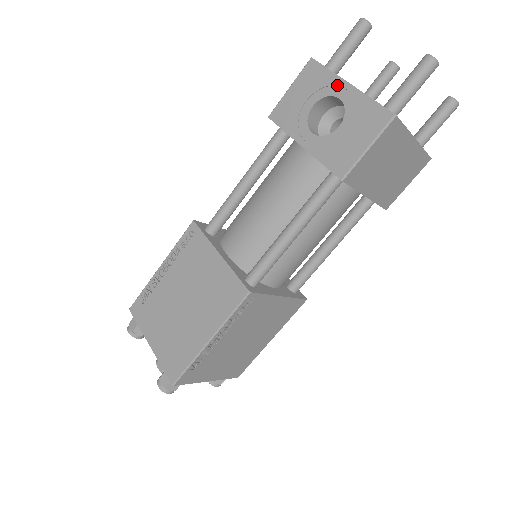
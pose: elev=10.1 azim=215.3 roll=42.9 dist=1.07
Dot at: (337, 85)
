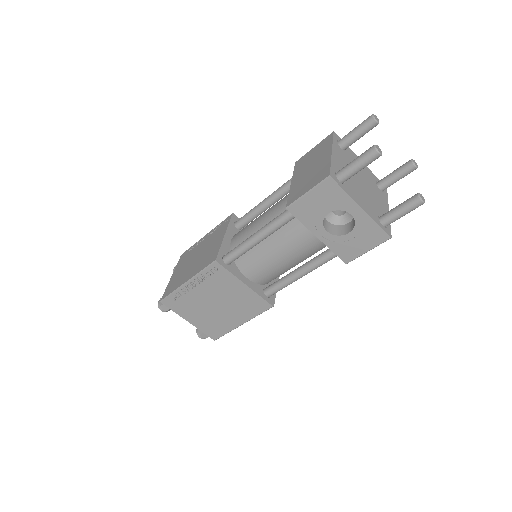
Dot at: (351, 206)
